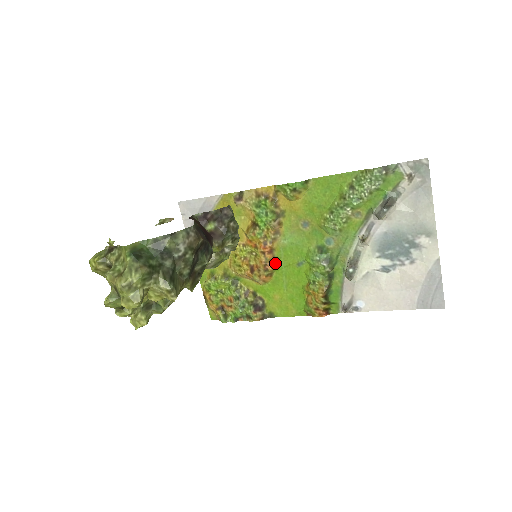
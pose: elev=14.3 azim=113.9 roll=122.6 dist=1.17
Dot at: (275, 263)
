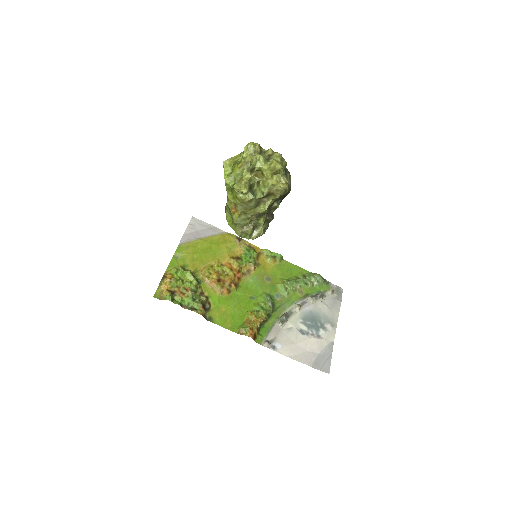
Dot at: (237, 287)
